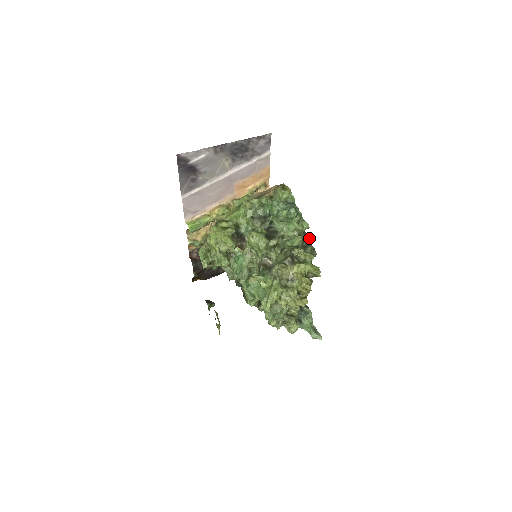
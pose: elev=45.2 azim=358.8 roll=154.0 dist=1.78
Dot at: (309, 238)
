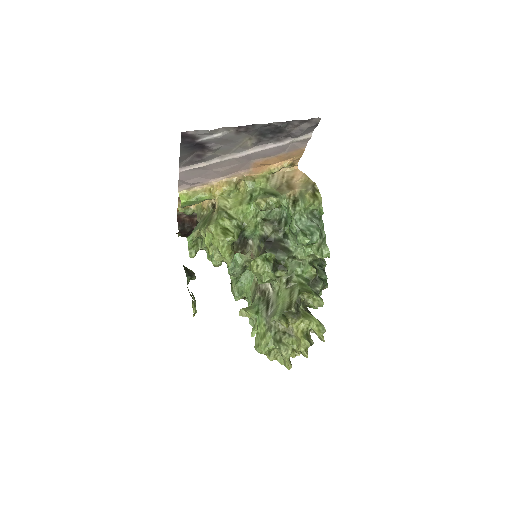
Dot at: (325, 265)
